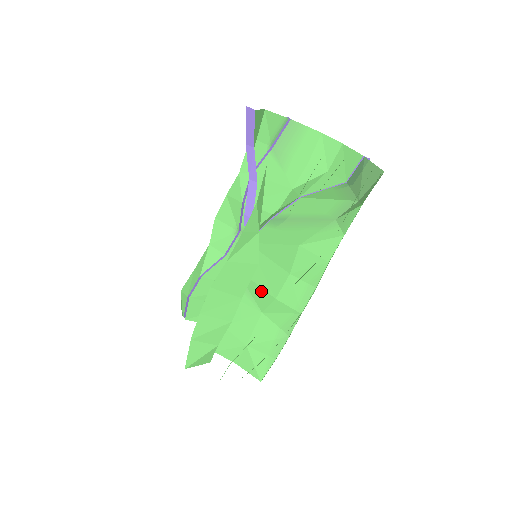
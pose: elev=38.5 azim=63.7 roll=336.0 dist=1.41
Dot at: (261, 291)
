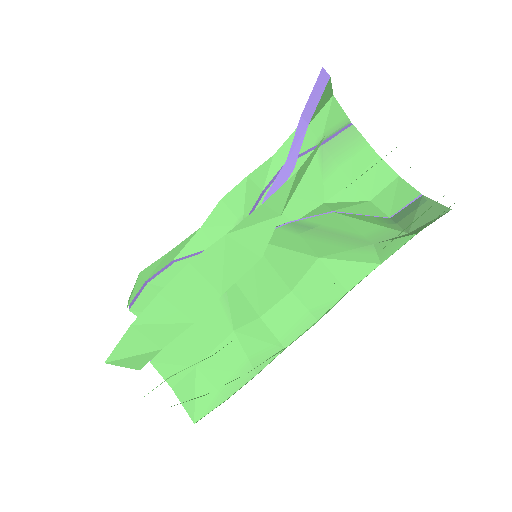
Dot at: (244, 302)
